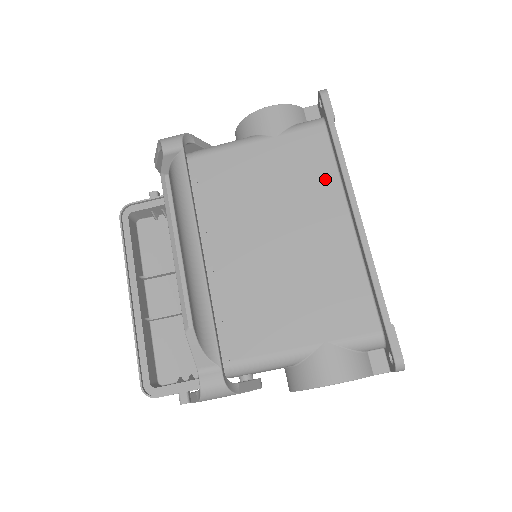
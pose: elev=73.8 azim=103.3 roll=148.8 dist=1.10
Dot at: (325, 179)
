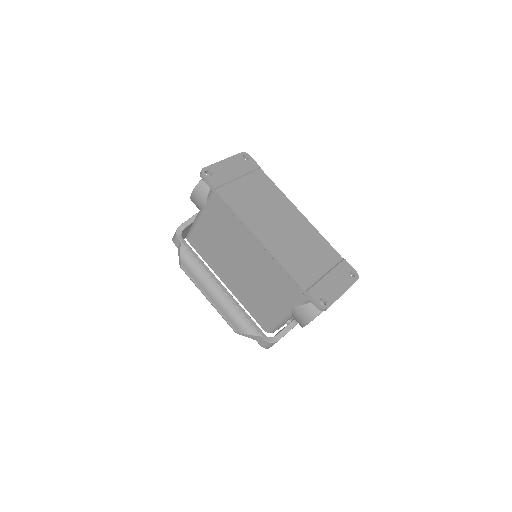
Dot at: (238, 221)
